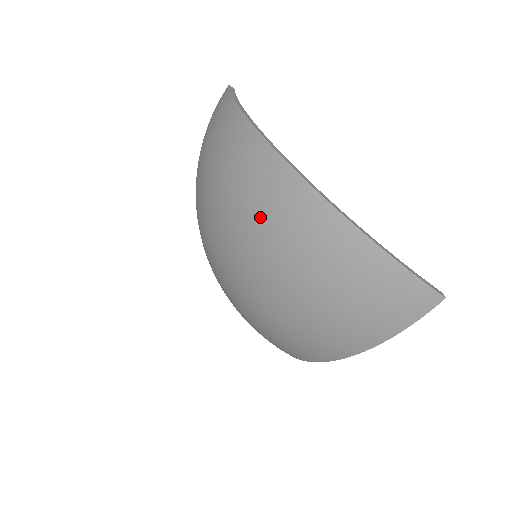
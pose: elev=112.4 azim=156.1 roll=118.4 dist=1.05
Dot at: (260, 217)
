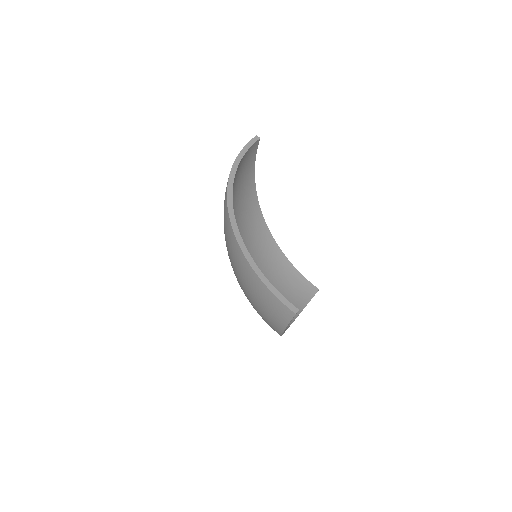
Dot at: (225, 238)
